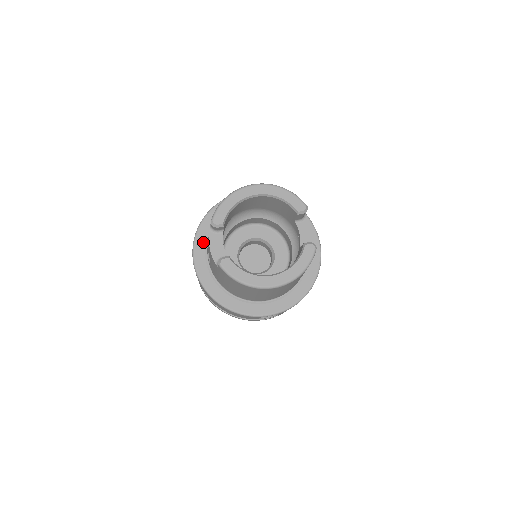
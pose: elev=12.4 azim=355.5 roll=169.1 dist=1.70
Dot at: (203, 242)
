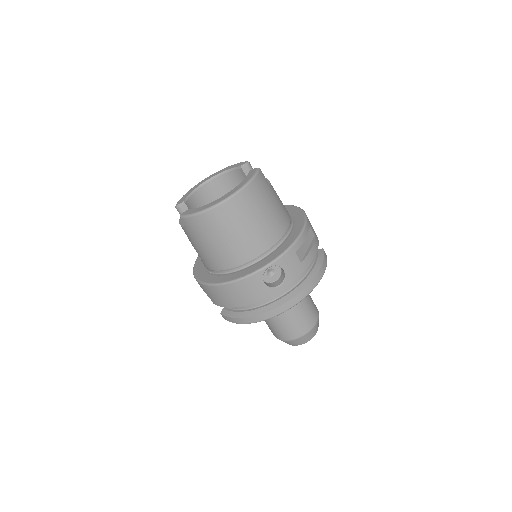
Dot at: (201, 262)
